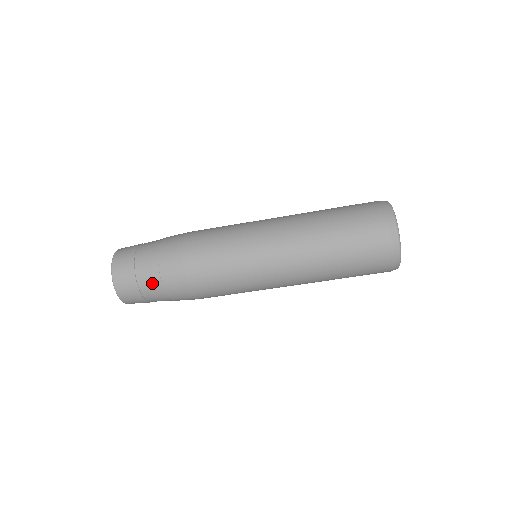
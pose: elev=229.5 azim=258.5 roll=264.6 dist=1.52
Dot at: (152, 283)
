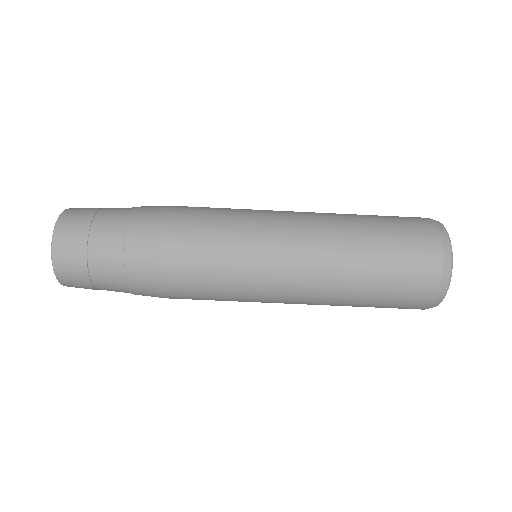
Dot at: (112, 227)
